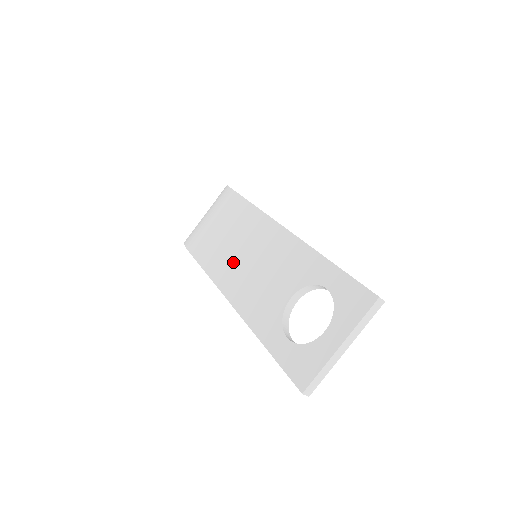
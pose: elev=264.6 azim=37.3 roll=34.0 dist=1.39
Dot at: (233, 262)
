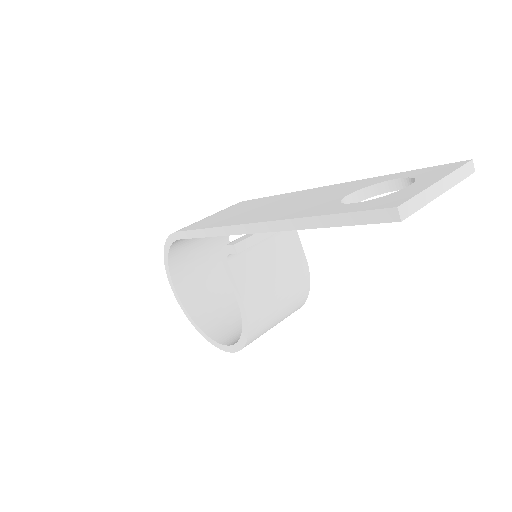
Dot at: (252, 213)
